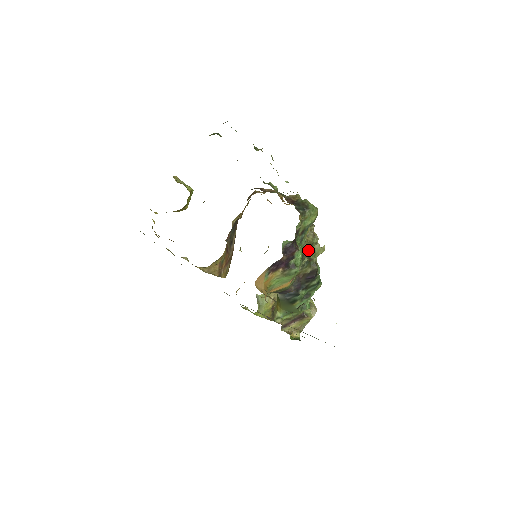
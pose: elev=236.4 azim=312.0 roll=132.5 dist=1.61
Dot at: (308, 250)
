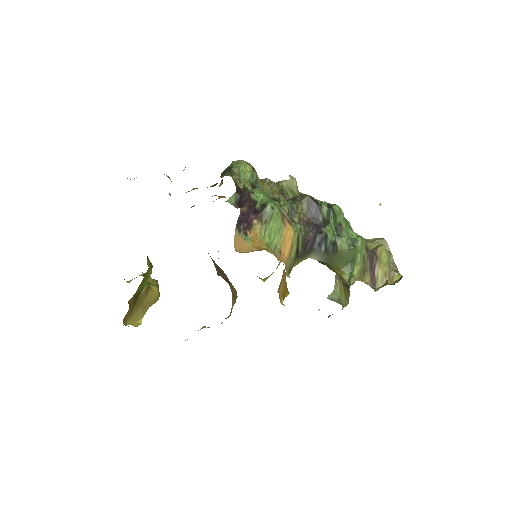
Dot at: (284, 196)
